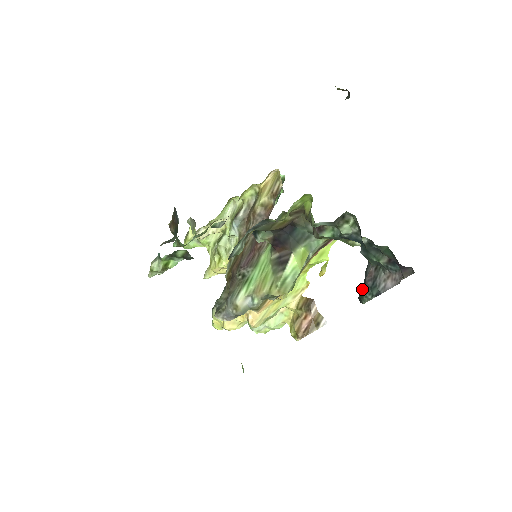
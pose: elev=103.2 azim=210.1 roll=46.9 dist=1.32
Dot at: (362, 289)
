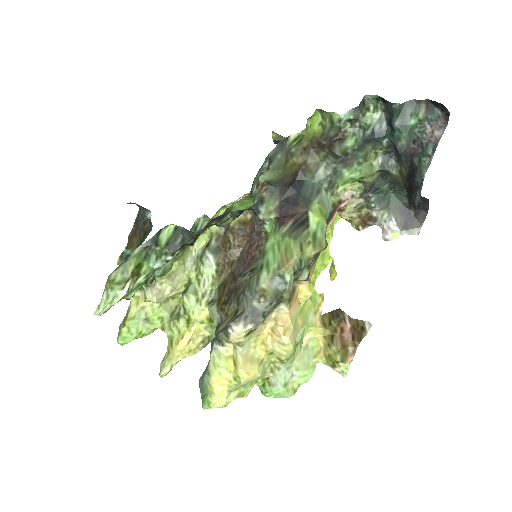
Dot at: (415, 161)
